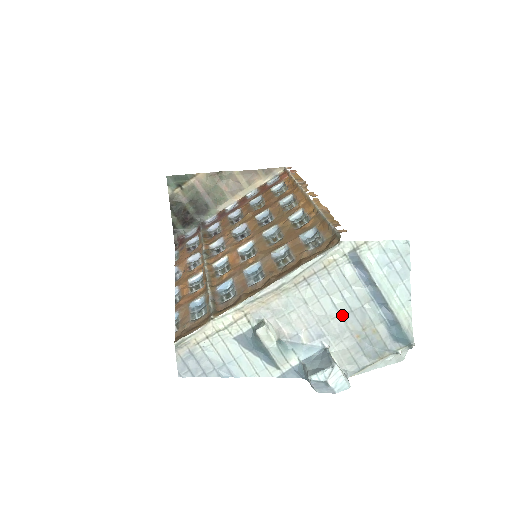
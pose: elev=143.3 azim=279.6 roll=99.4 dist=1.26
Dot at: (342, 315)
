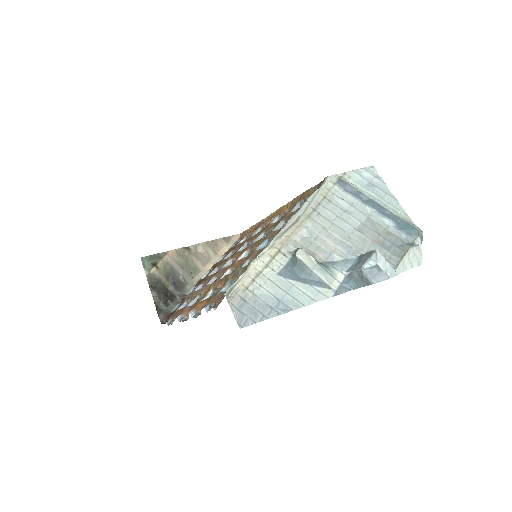
Dot at: (357, 229)
